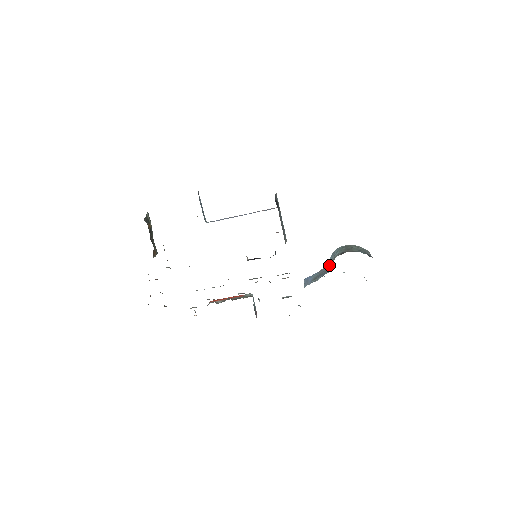
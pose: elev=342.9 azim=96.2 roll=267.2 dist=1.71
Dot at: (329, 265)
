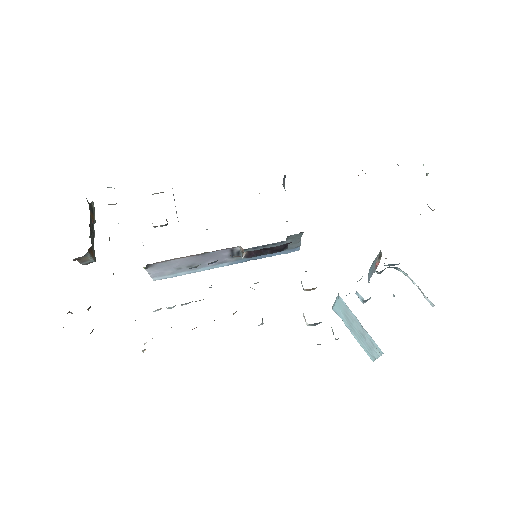
Dot at: (371, 272)
